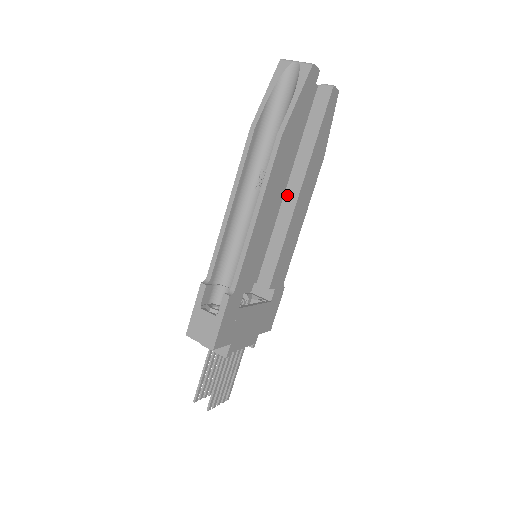
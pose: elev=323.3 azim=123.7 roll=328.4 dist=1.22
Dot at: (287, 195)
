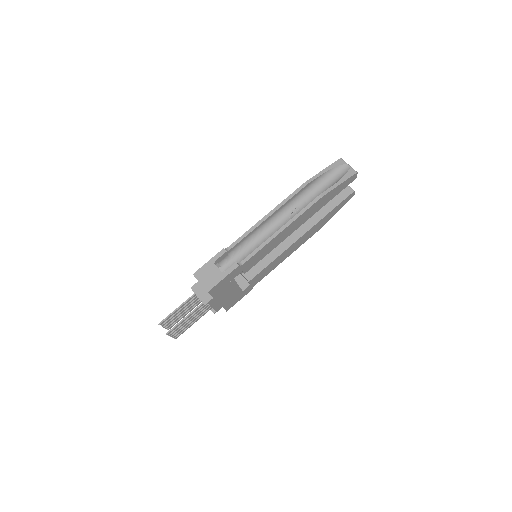
Dot at: (293, 233)
